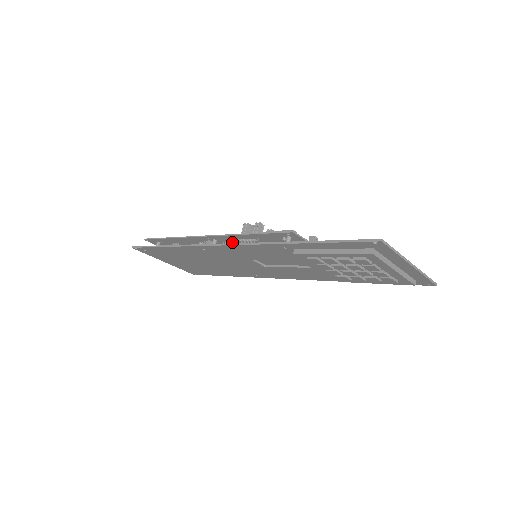
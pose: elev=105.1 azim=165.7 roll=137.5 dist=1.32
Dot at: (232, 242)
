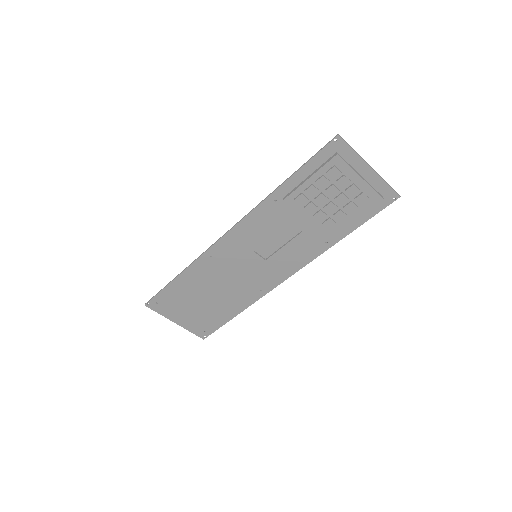
Dot at: occluded
